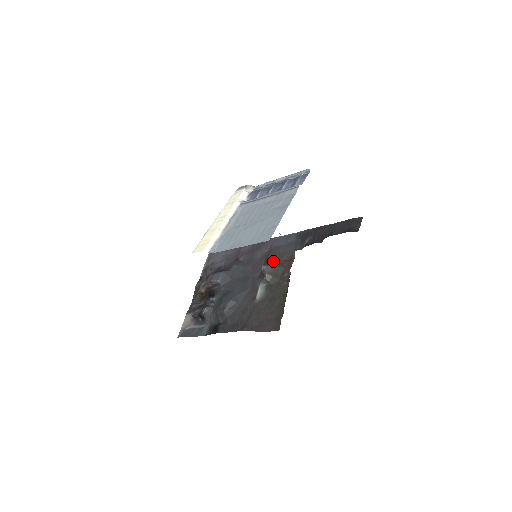
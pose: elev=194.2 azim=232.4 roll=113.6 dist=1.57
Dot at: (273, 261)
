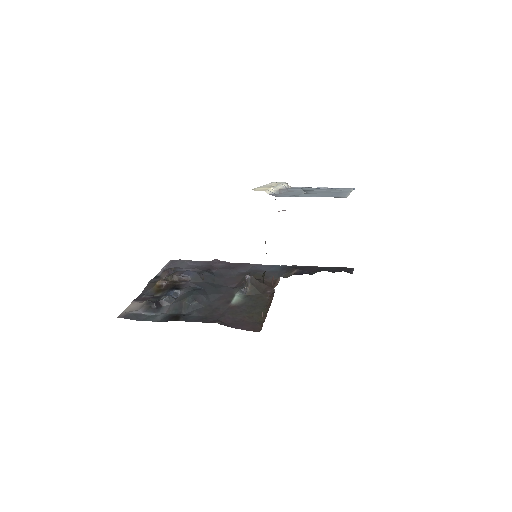
Dot at: occluded
